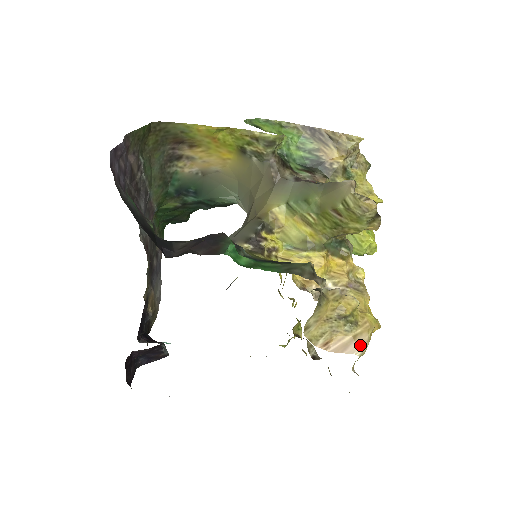
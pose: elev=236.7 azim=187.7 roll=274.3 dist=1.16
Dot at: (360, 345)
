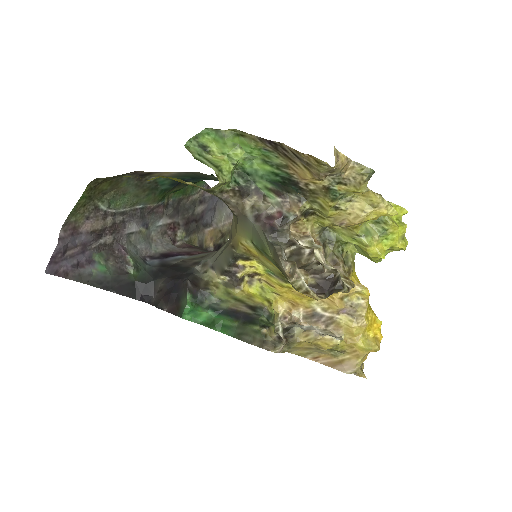
Dot at: (348, 368)
